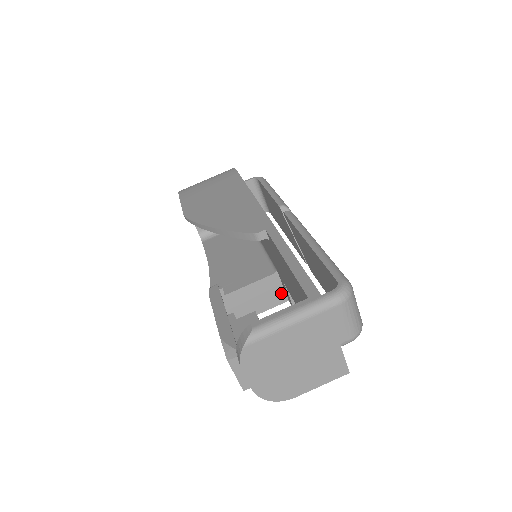
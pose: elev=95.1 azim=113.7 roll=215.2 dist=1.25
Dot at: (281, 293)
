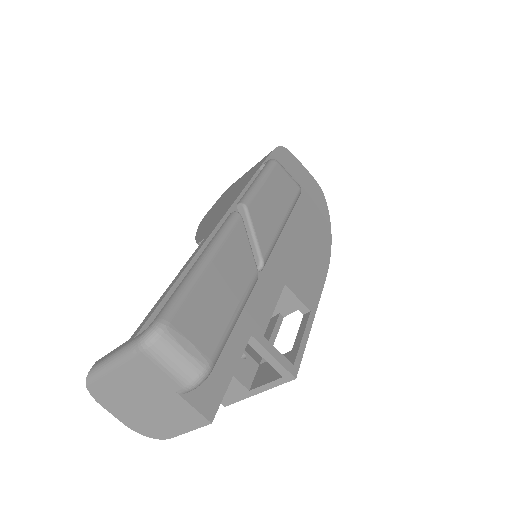
Dot at: occluded
